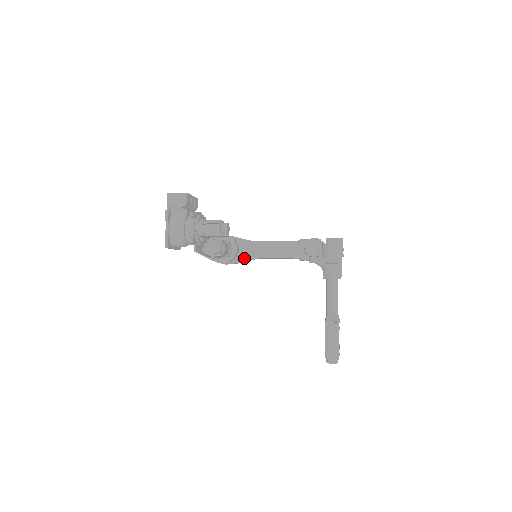
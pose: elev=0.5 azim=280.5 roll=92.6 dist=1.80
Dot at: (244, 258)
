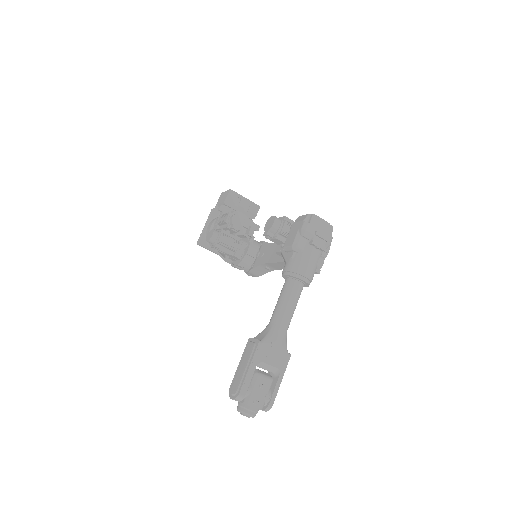
Dot at: (257, 264)
